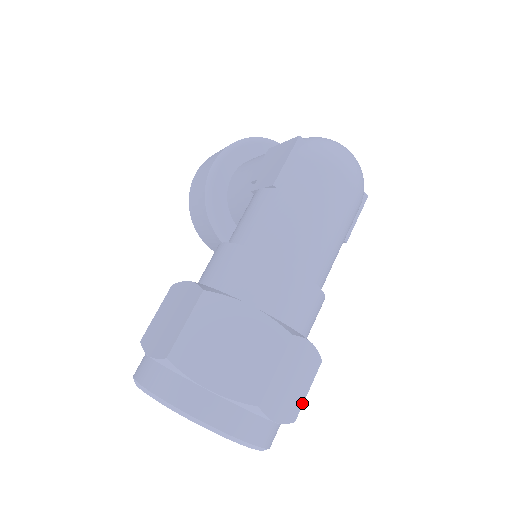
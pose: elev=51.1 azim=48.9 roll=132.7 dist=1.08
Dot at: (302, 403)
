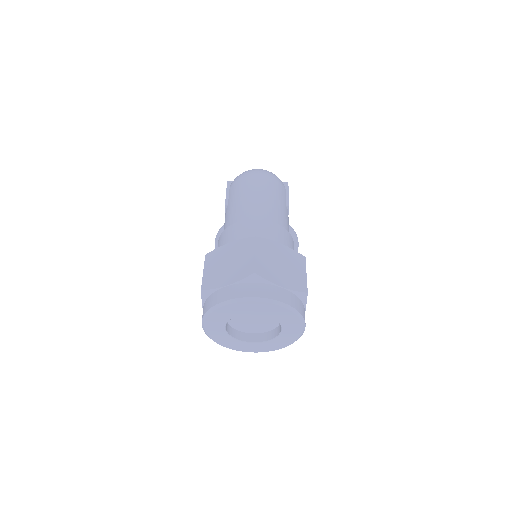
Dot at: (305, 281)
